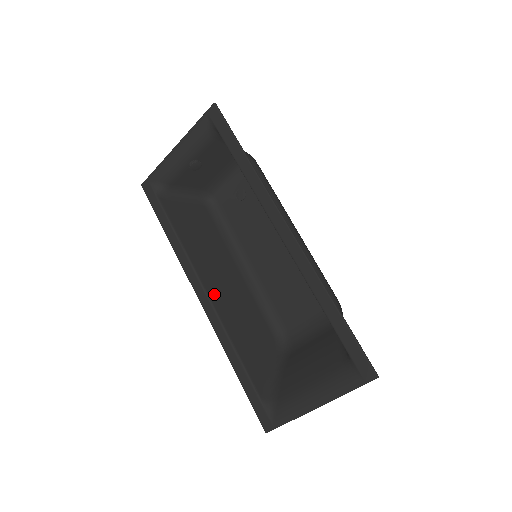
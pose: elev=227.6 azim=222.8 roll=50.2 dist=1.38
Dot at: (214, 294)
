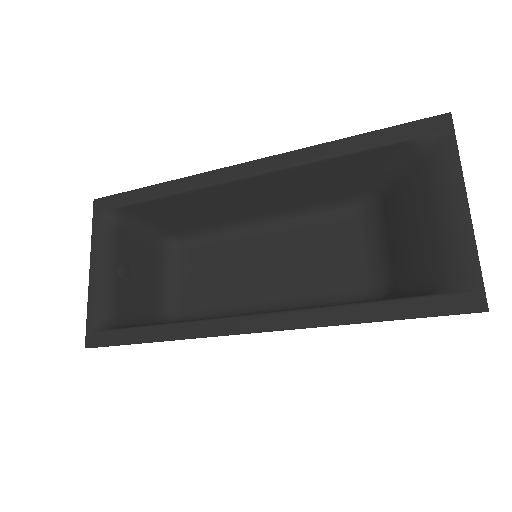
Dot at: occluded
